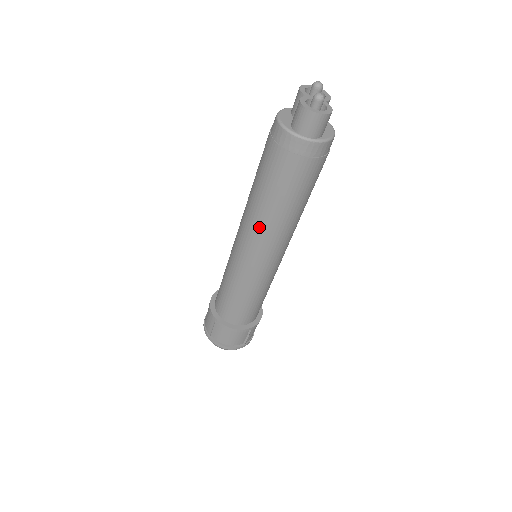
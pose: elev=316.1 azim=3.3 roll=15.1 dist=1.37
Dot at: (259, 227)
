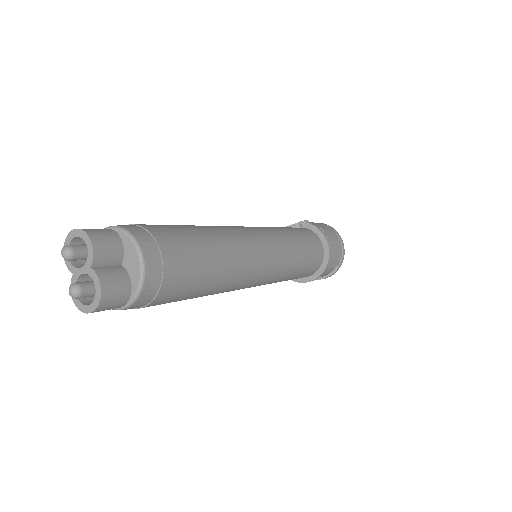
Dot at: occluded
